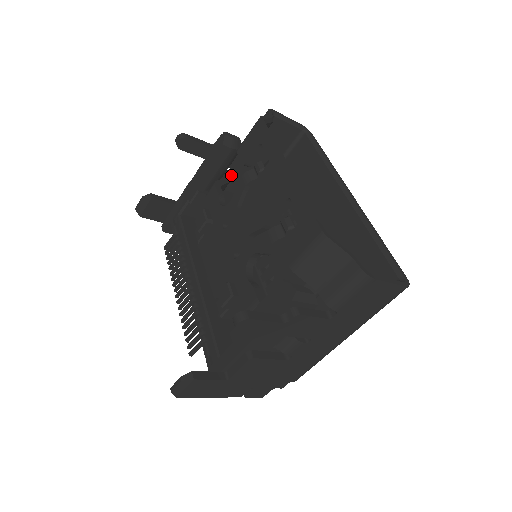
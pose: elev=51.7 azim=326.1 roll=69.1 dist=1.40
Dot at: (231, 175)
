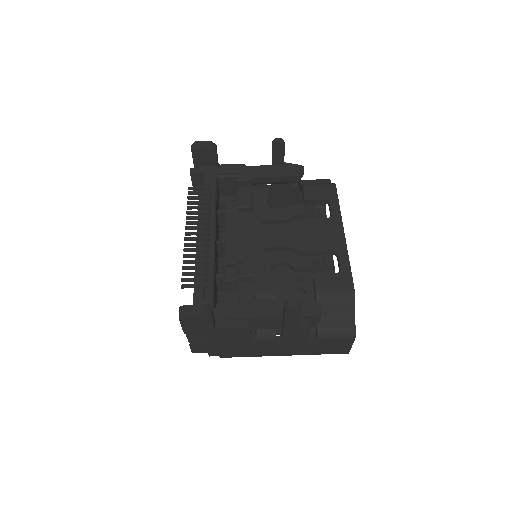
Dot at: occluded
